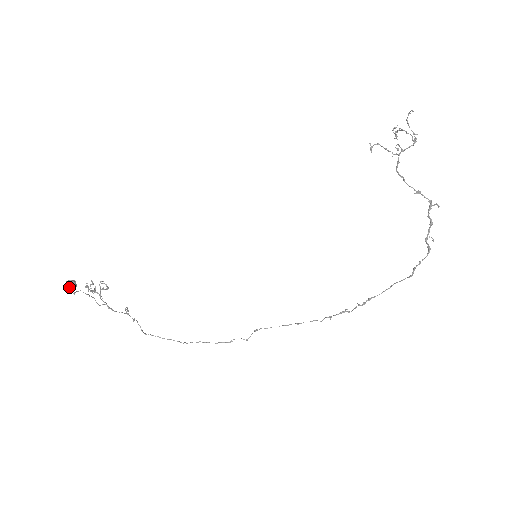
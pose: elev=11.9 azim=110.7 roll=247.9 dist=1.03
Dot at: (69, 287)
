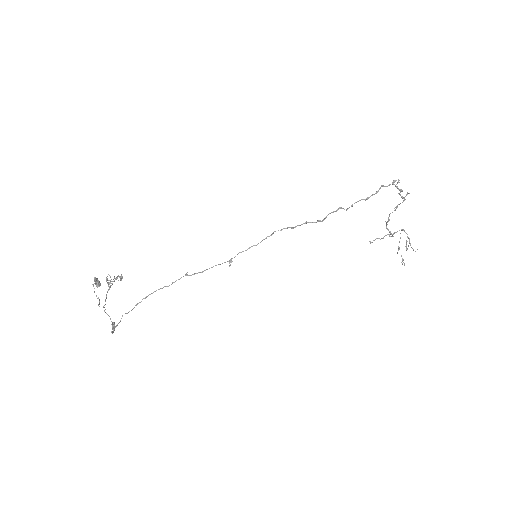
Dot at: (95, 278)
